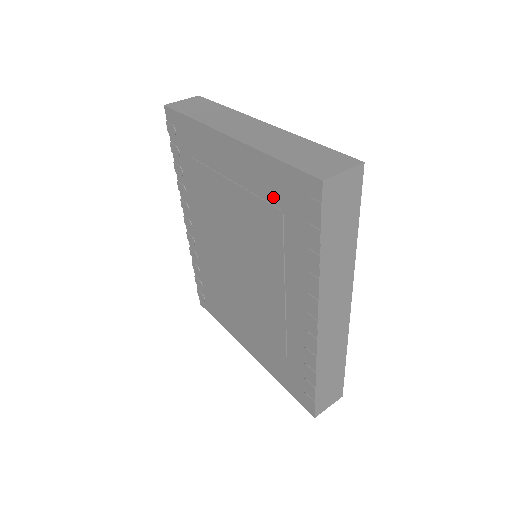
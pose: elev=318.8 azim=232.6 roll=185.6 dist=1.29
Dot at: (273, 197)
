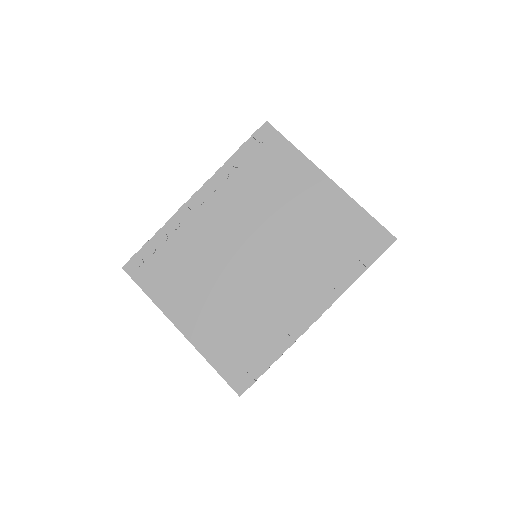
Dot at: (344, 229)
